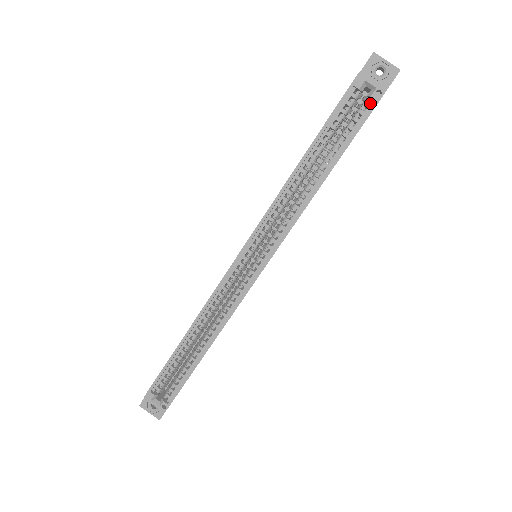
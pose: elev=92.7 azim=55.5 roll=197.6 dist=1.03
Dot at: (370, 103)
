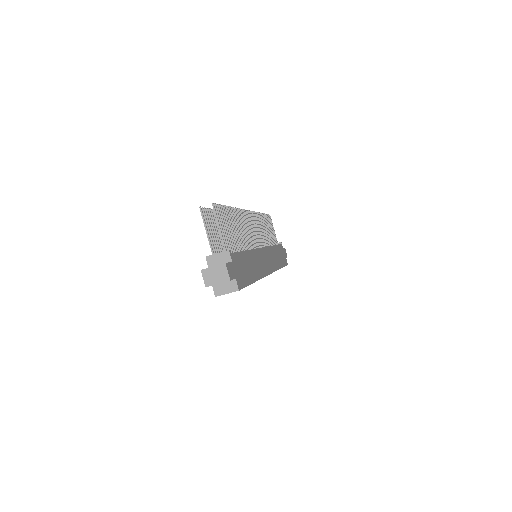
Dot at: occluded
